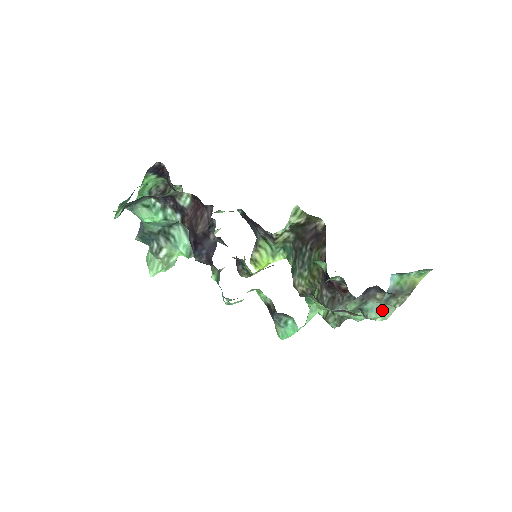
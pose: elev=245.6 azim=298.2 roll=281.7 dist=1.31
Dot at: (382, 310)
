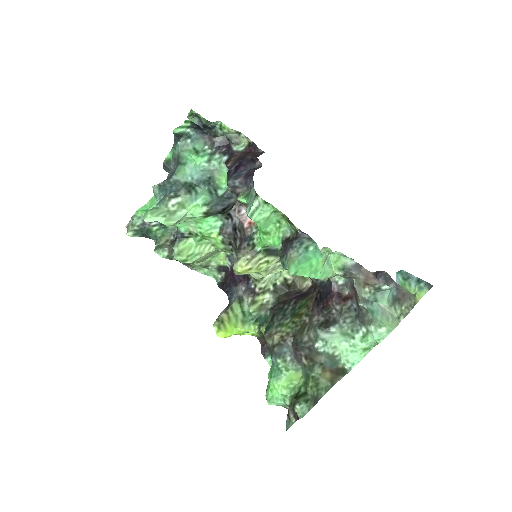
Dot at: (387, 318)
